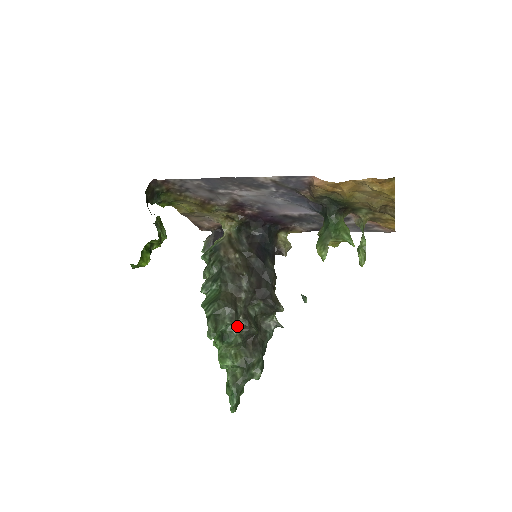
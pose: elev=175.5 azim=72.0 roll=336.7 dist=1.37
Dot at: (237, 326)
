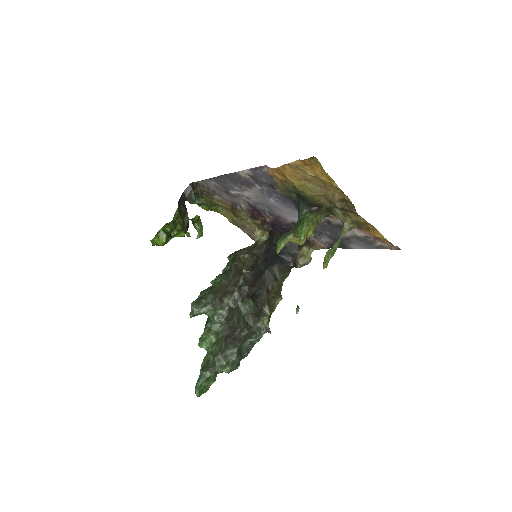
Dot at: (219, 314)
